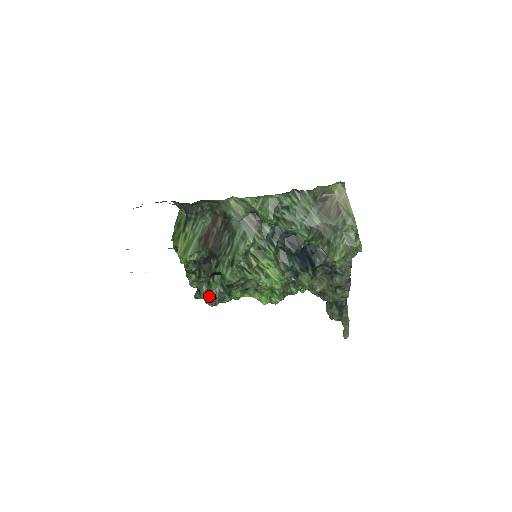
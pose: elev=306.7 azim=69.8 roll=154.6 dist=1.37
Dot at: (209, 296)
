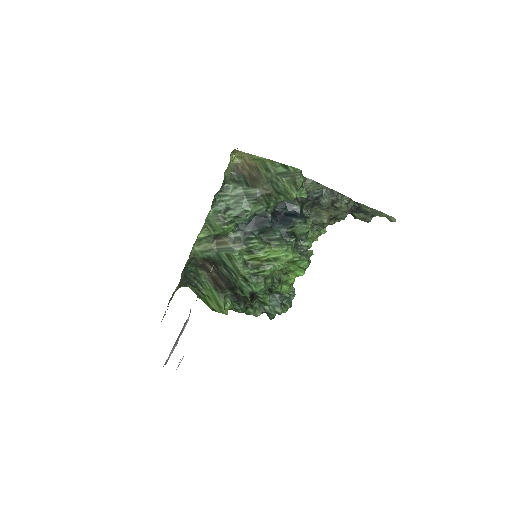
Dot at: (275, 309)
